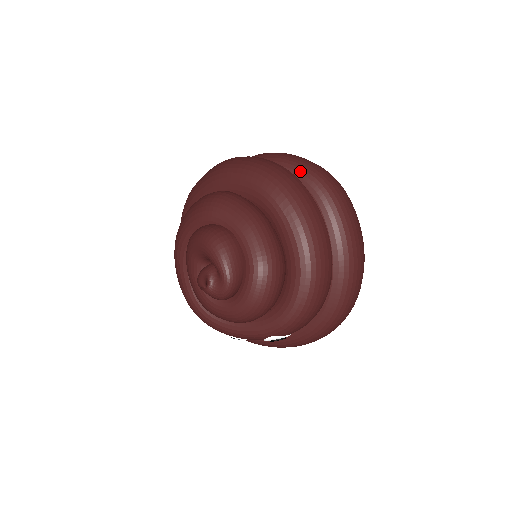
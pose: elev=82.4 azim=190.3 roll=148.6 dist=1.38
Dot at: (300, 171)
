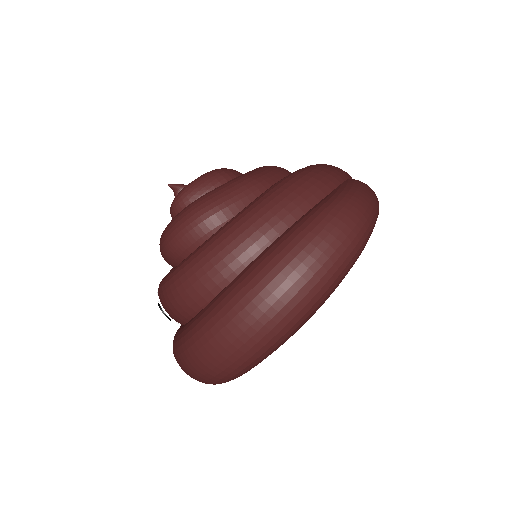
Dot at: (340, 189)
